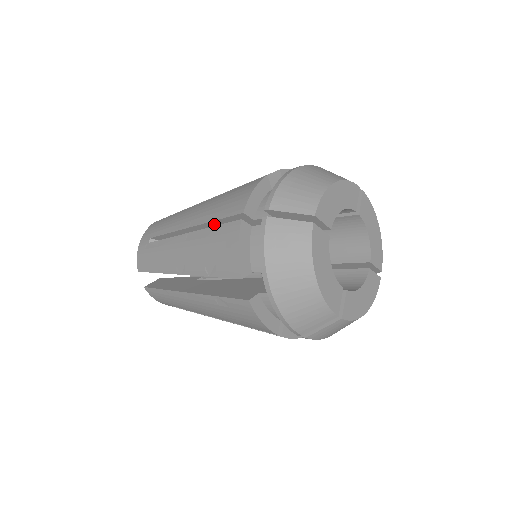
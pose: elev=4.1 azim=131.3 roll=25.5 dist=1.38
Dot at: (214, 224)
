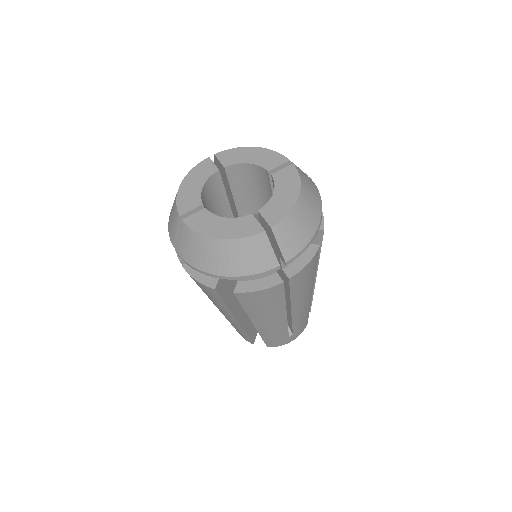
Dot at: occluded
